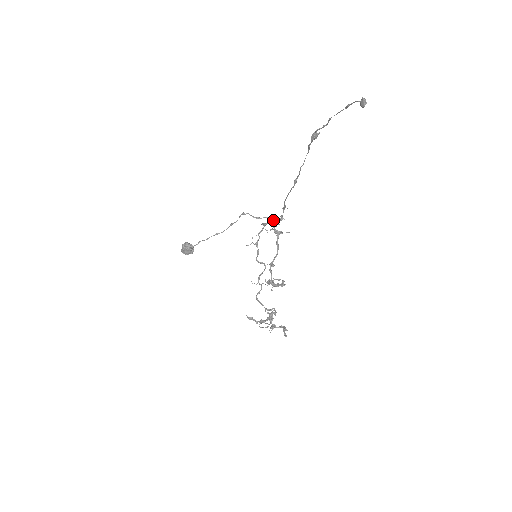
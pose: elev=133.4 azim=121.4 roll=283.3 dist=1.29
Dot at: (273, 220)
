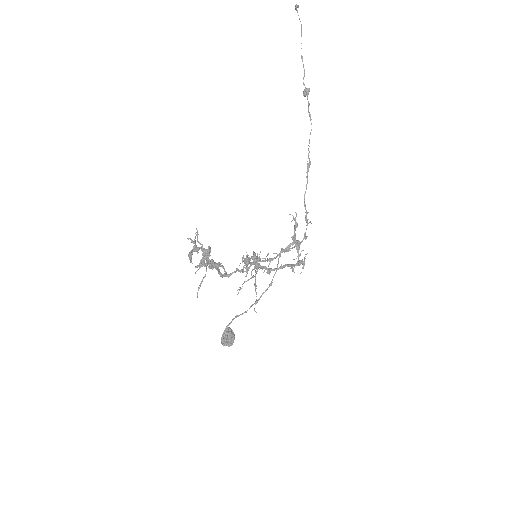
Dot at: (298, 244)
